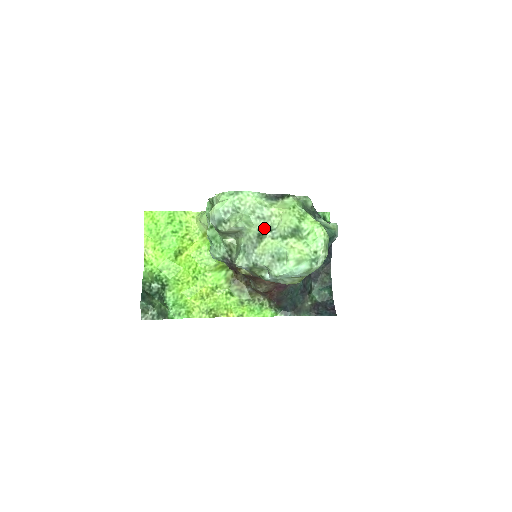
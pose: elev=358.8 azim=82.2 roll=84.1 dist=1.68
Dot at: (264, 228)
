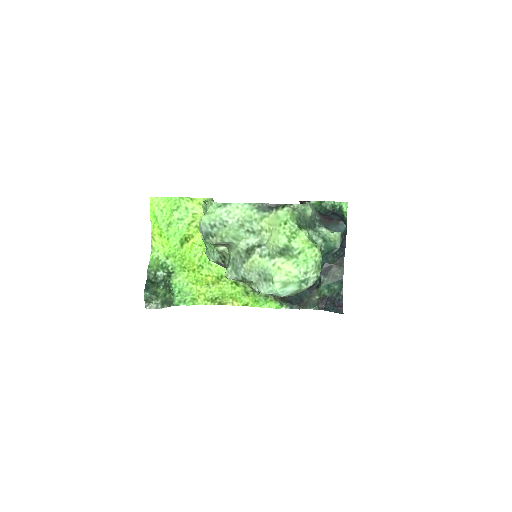
Dot at: (254, 242)
